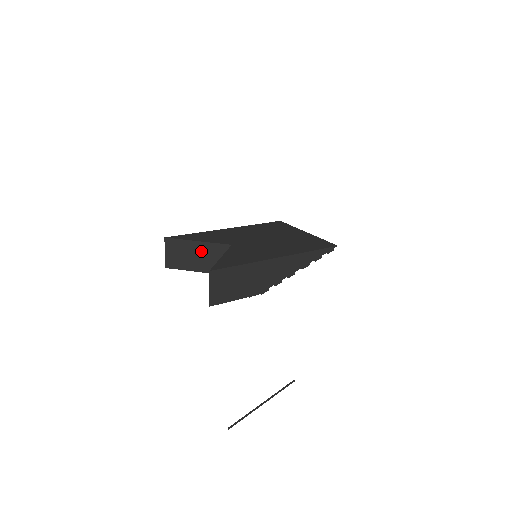
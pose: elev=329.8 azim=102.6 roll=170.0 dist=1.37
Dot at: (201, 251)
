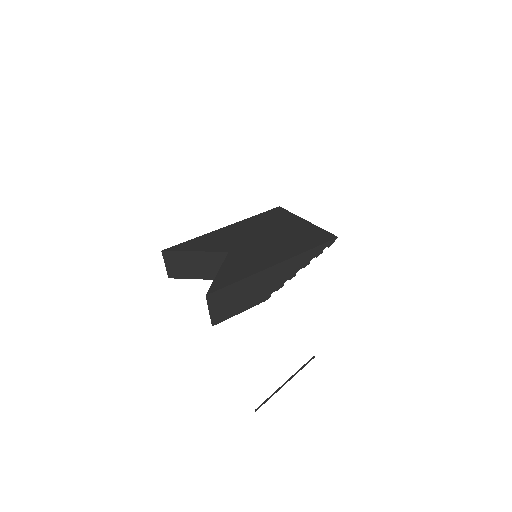
Dot at: (199, 260)
